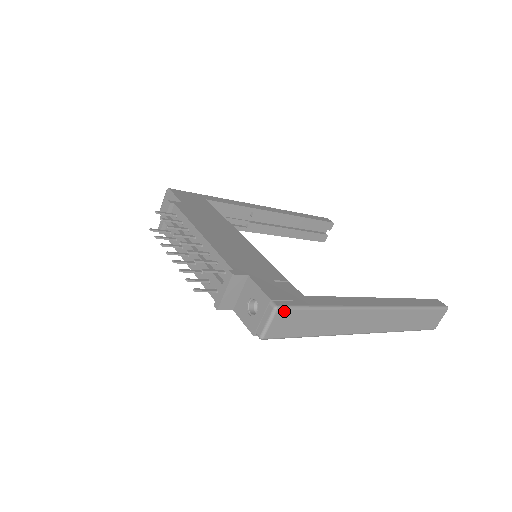
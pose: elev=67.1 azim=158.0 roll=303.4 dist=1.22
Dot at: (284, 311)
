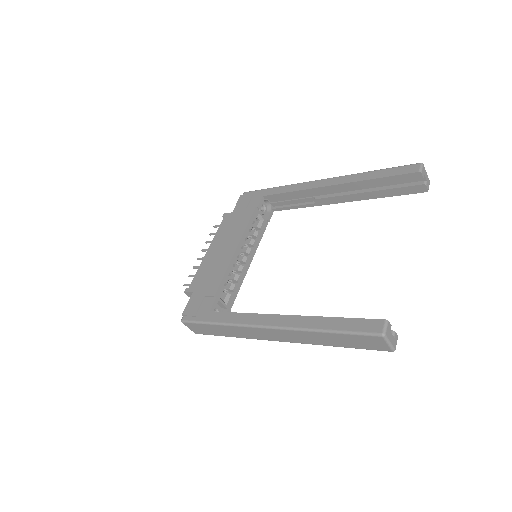
Dot at: (187, 323)
